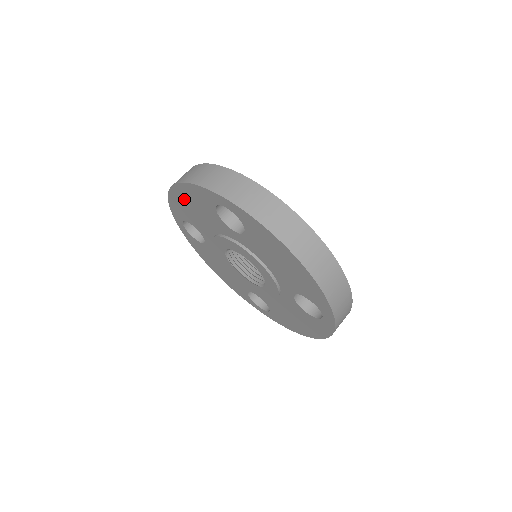
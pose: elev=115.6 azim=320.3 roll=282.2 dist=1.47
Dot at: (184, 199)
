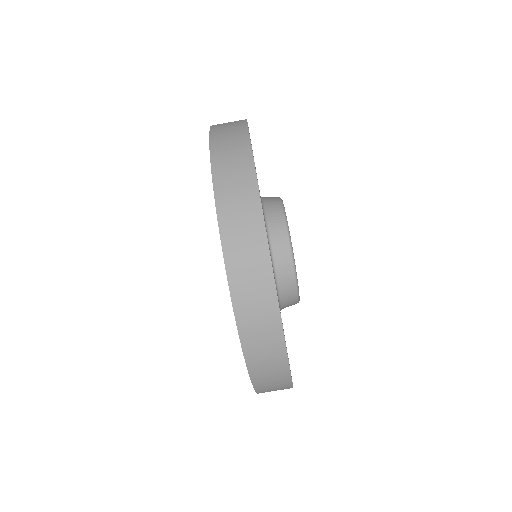
Dot at: occluded
